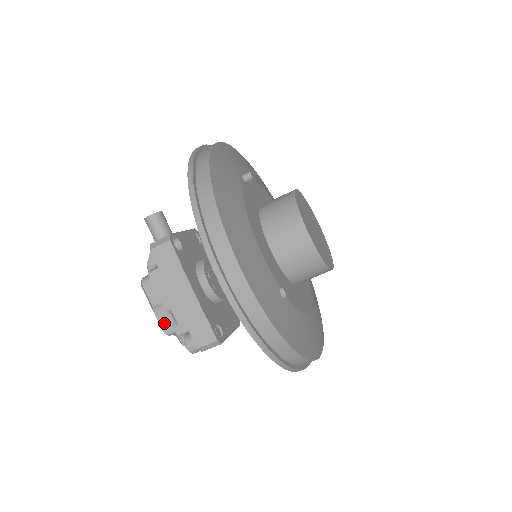
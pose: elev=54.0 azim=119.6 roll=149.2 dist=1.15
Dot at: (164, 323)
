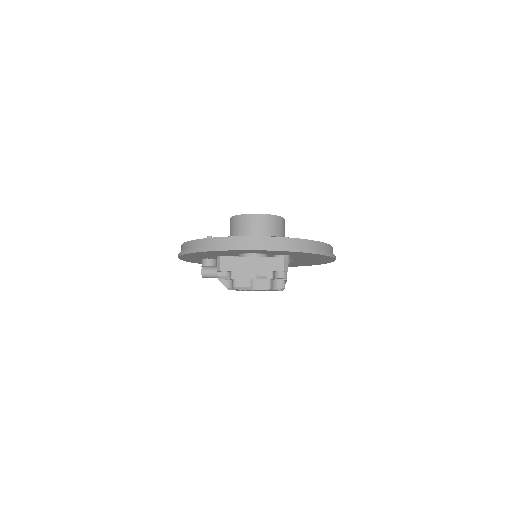
Dot at: (263, 287)
